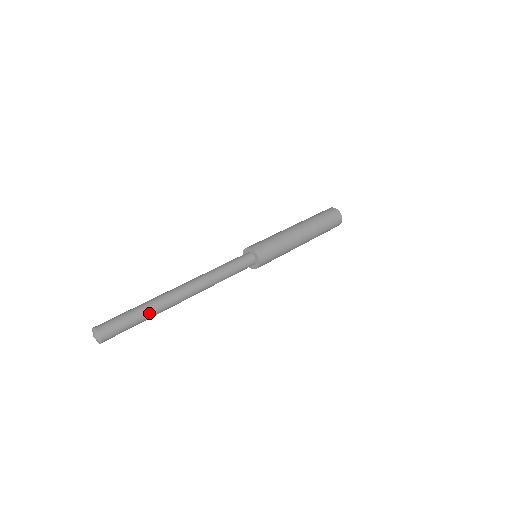
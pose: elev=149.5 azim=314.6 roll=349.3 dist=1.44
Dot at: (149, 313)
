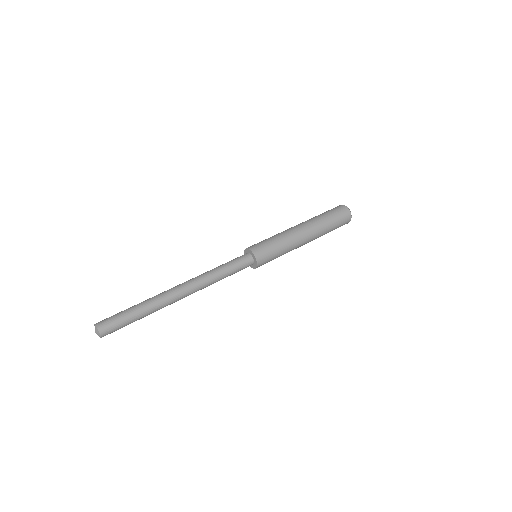
Dot at: (144, 308)
